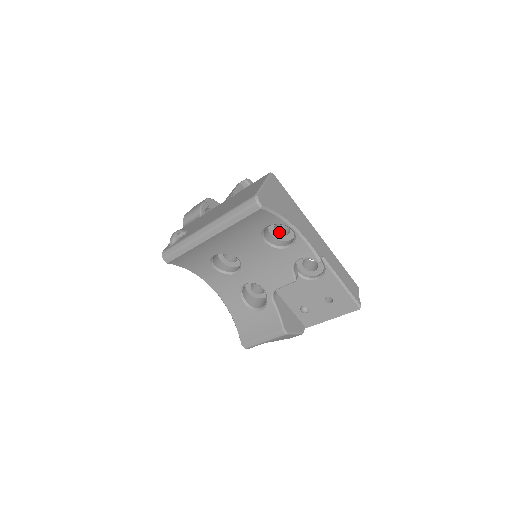
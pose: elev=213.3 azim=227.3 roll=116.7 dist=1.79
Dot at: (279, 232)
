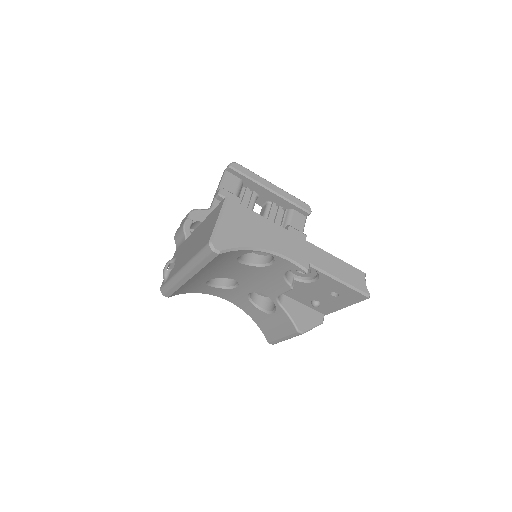
Dot at: occluded
